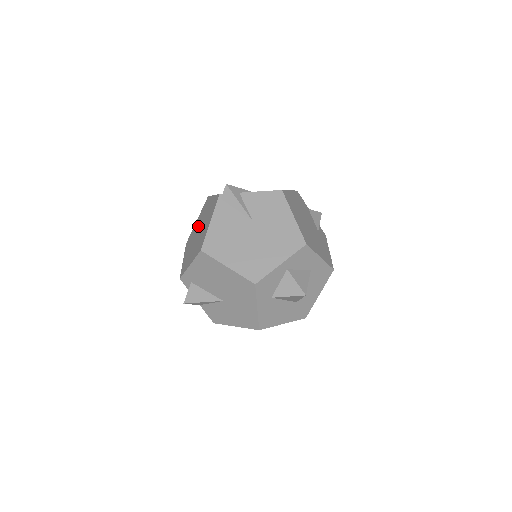
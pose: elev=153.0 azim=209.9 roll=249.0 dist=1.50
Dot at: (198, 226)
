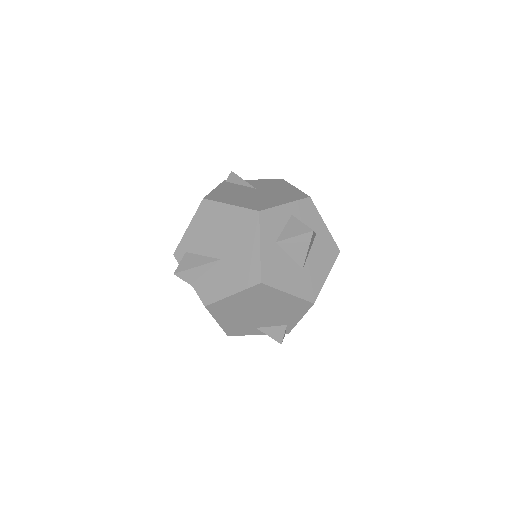
Dot at: occluded
